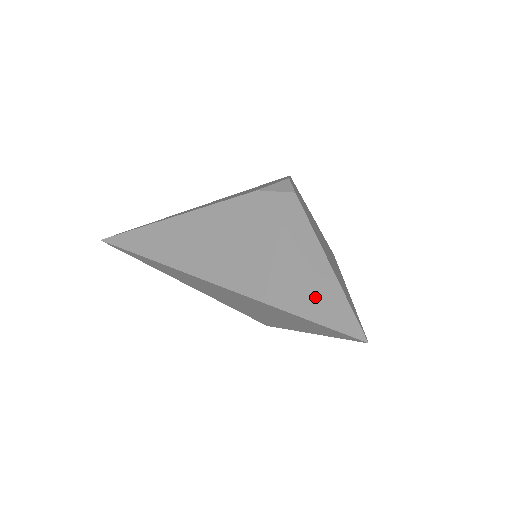
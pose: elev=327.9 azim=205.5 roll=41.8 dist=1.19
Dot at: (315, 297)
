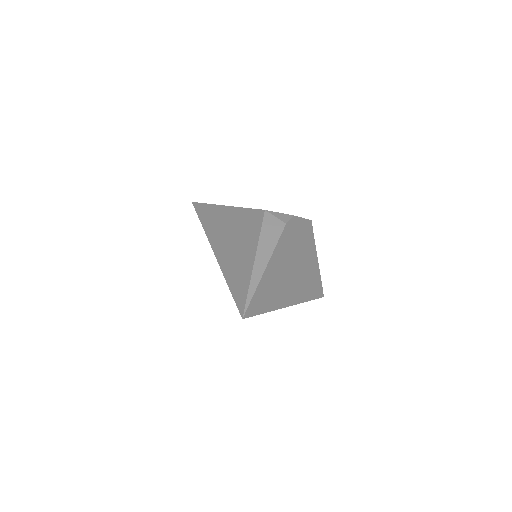
Dot at: (242, 282)
